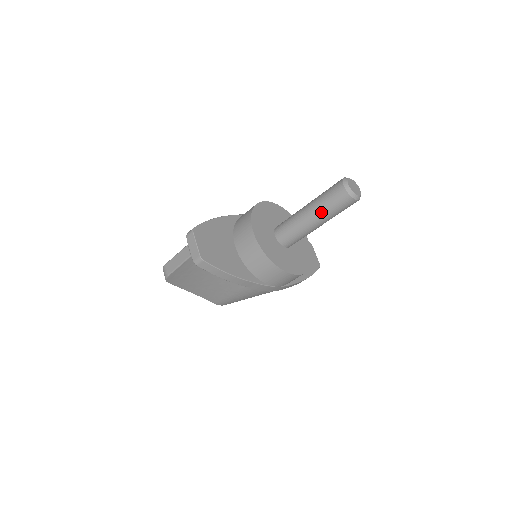
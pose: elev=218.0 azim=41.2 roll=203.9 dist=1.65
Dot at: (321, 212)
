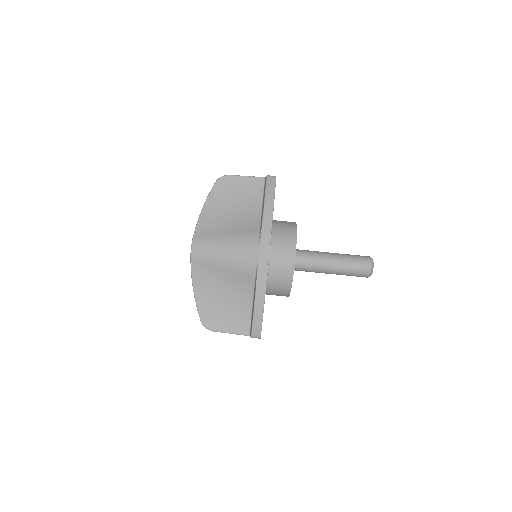
Dot at: (343, 255)
